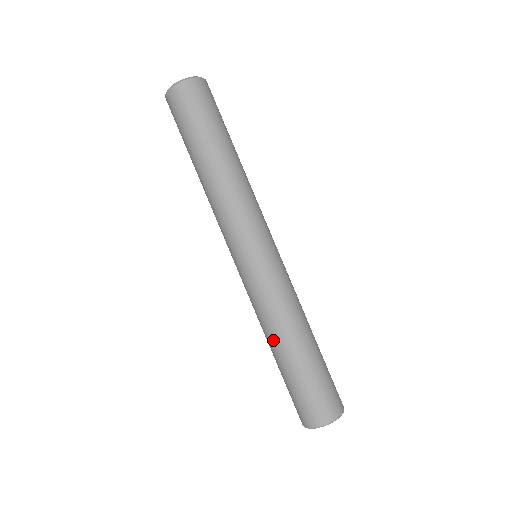
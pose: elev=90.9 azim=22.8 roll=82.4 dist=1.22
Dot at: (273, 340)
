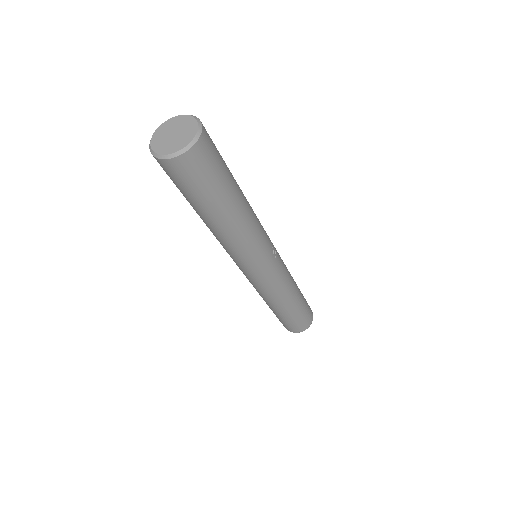
Dot at: occluded
